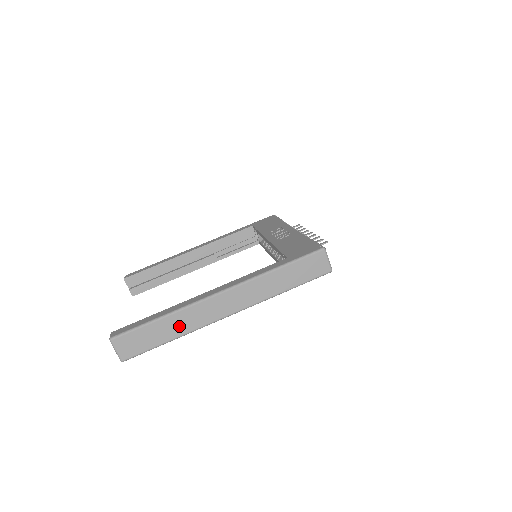
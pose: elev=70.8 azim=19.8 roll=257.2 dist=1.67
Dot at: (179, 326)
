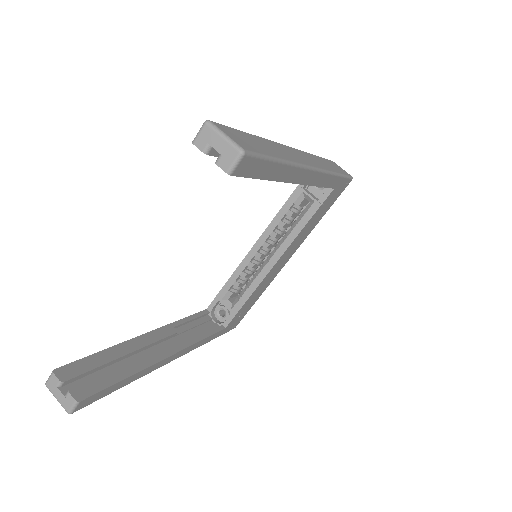
Dot at: (278, 151)
